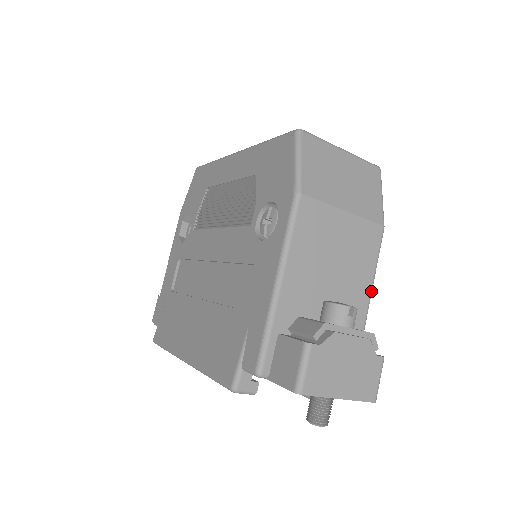
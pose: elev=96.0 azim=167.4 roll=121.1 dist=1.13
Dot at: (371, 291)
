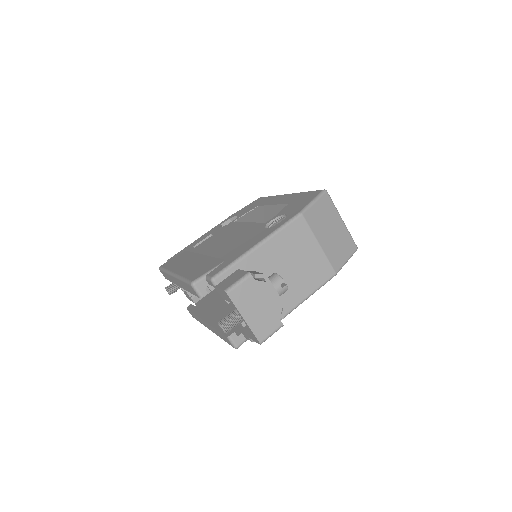
Dot at: (304, 300)
